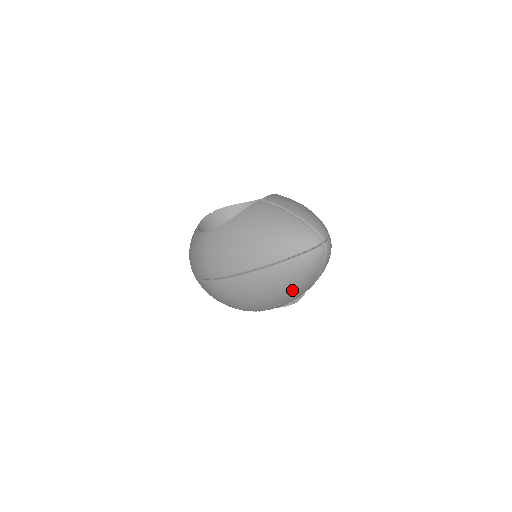
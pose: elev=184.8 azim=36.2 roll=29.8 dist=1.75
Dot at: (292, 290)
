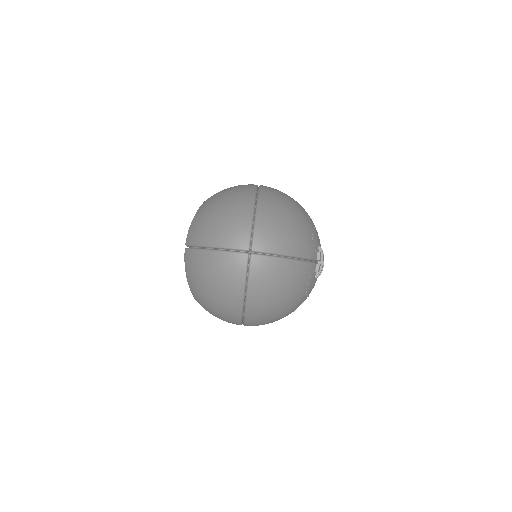
Dot at: (290, 291)
